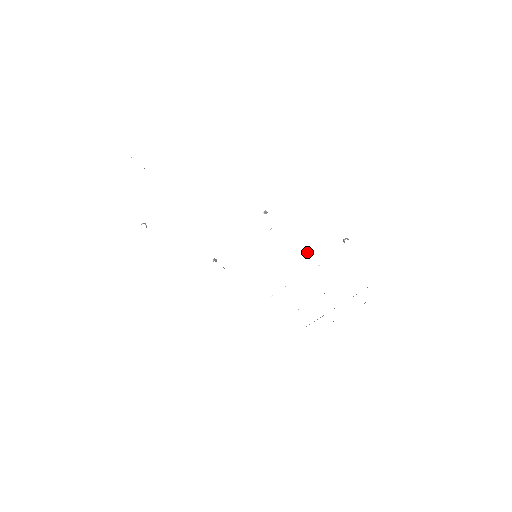
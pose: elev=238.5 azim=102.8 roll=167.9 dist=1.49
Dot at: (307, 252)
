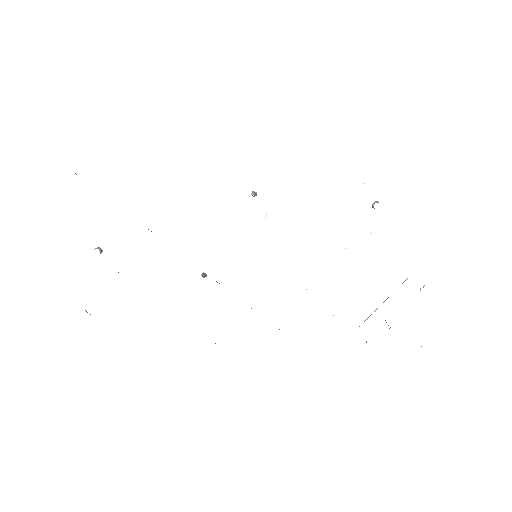
Dot at: (325, 234)
